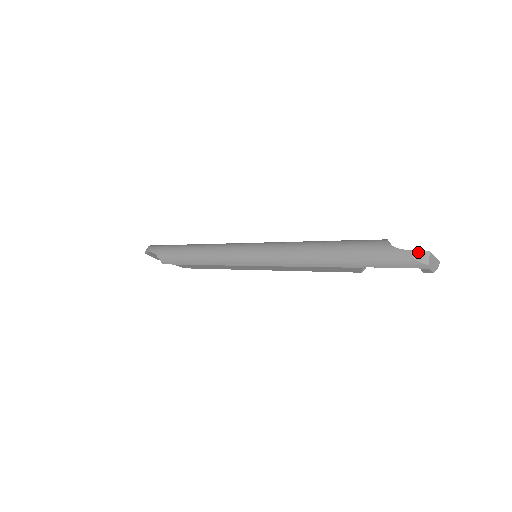
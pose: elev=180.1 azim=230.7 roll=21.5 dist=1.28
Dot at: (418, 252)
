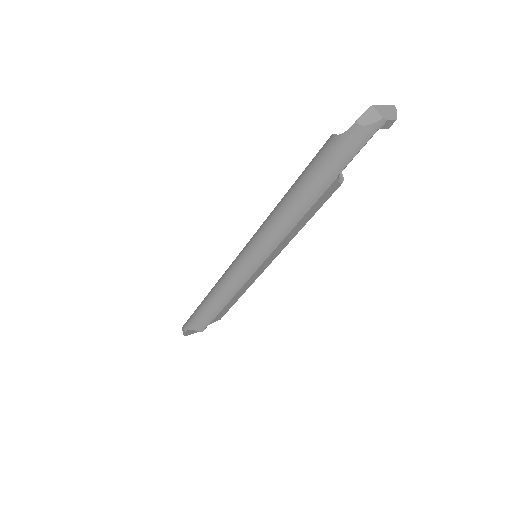
Dot at: (363, 117)
